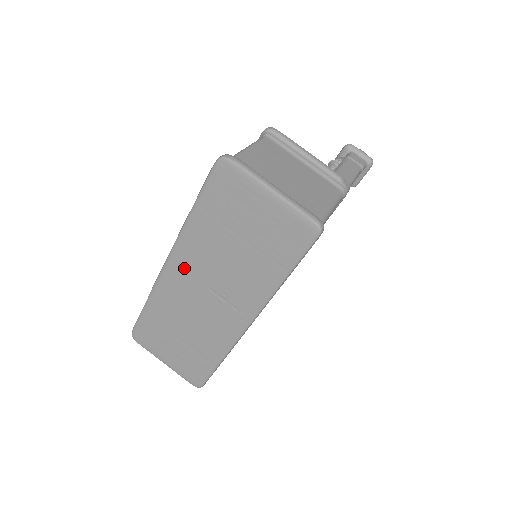
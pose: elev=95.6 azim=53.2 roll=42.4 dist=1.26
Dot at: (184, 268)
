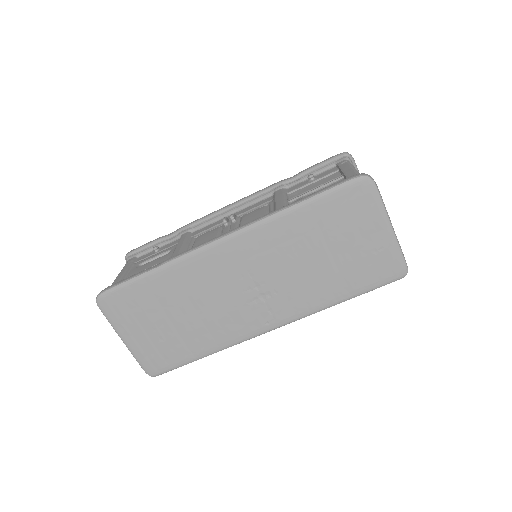
Dot at: (241, 253)
